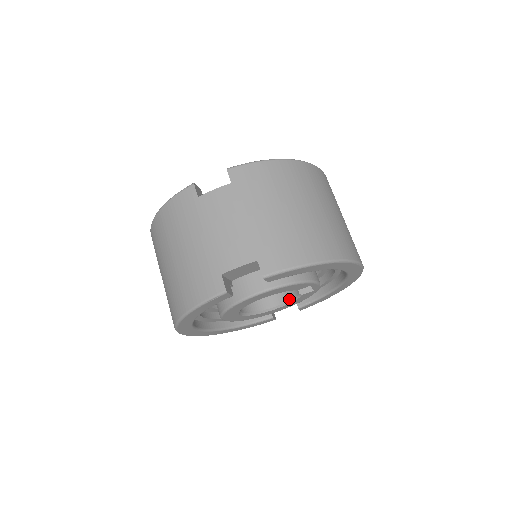
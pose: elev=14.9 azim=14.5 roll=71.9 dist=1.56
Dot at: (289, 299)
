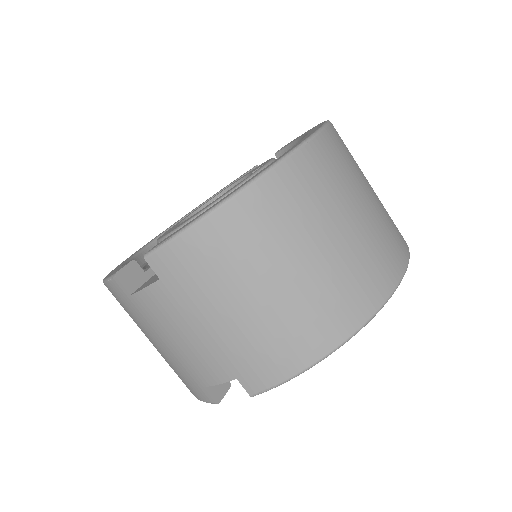
Dot at: occluded
